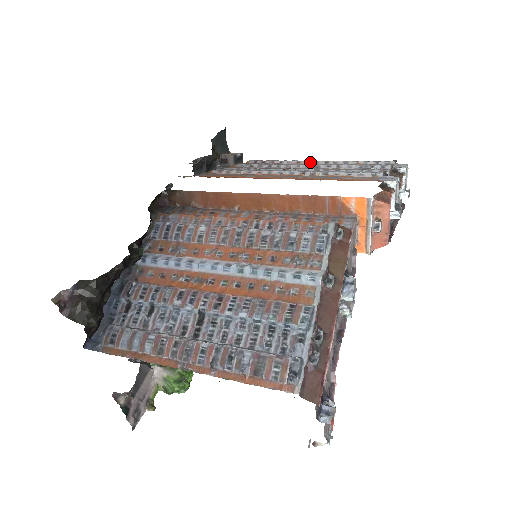
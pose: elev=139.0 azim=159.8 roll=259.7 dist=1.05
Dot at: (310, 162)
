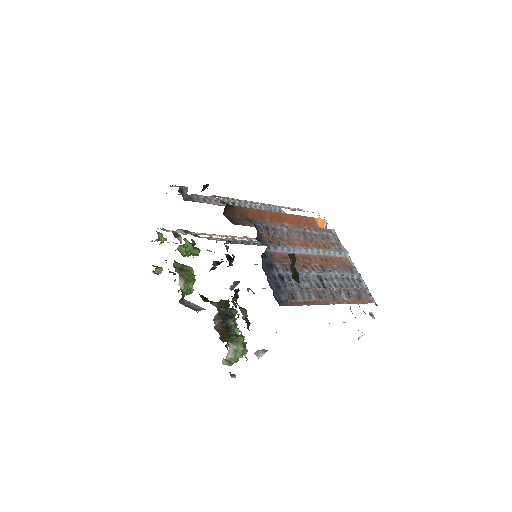
Dot at: occluded
